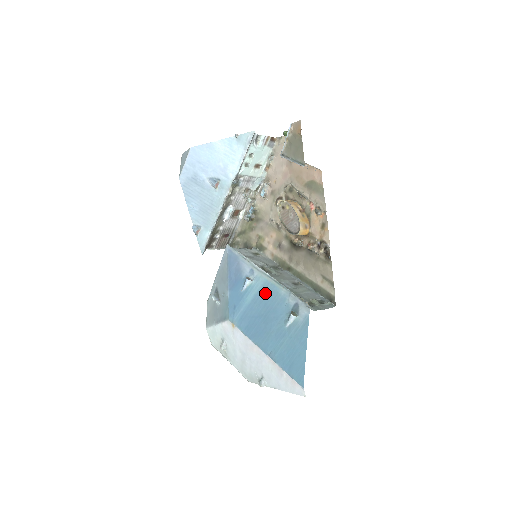
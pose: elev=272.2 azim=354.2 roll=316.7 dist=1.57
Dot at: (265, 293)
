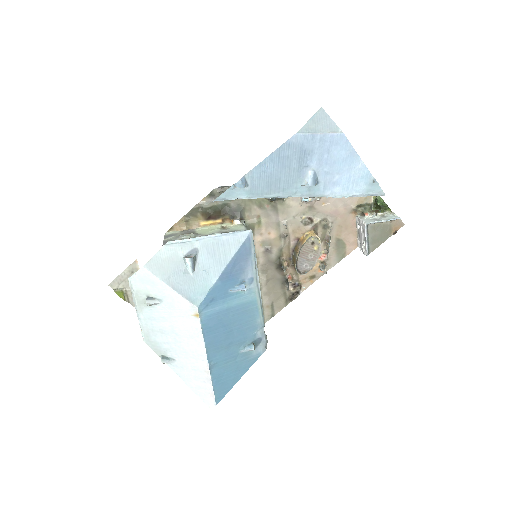
Dot at: (247, 310)
